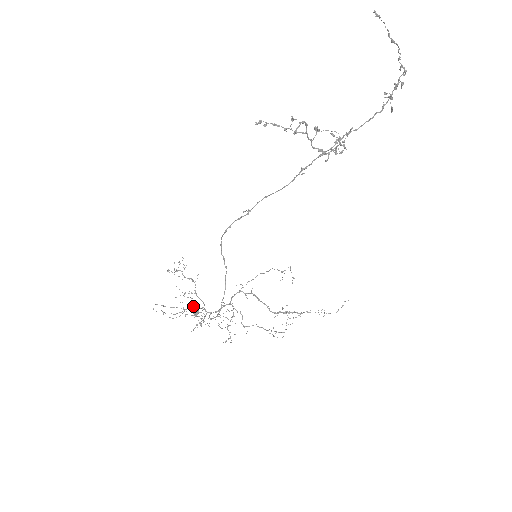
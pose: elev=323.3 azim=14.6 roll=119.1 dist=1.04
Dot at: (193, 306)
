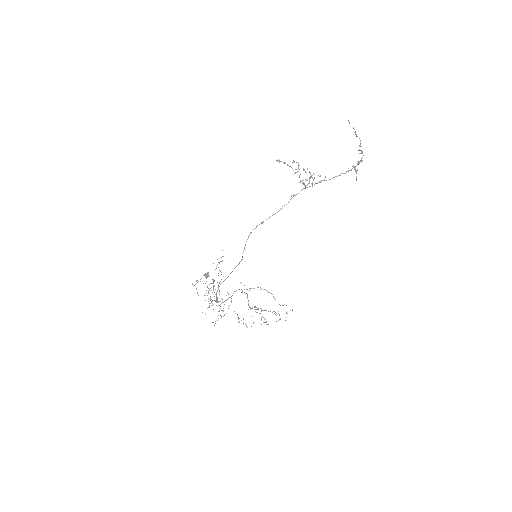
Dot at: (207, 273)
